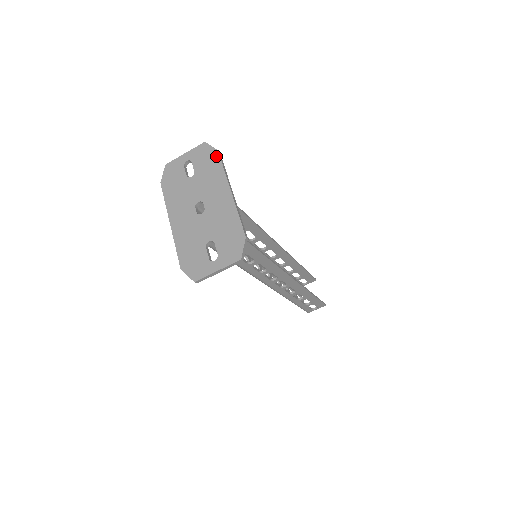
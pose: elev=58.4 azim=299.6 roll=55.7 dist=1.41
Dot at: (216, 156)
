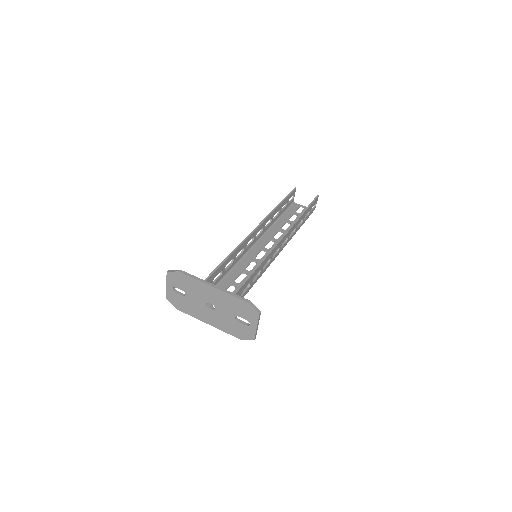
Dot at: (182, 275)
